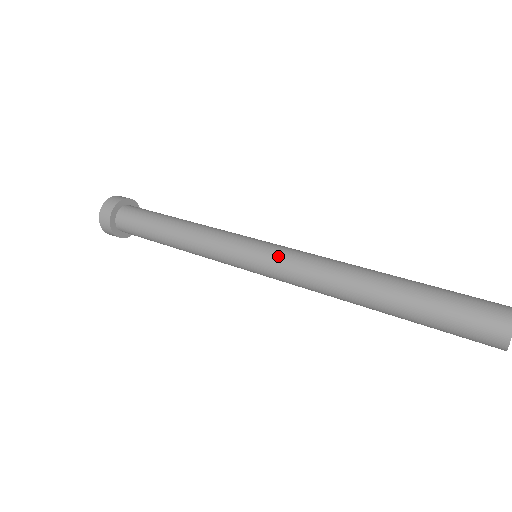
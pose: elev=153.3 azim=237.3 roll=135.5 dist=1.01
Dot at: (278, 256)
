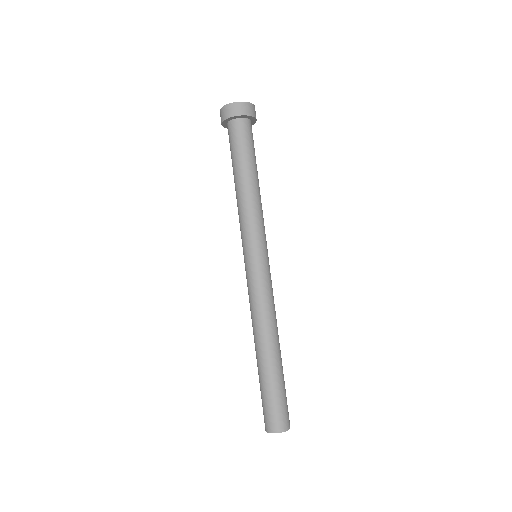
Dot at: (257, 279)
